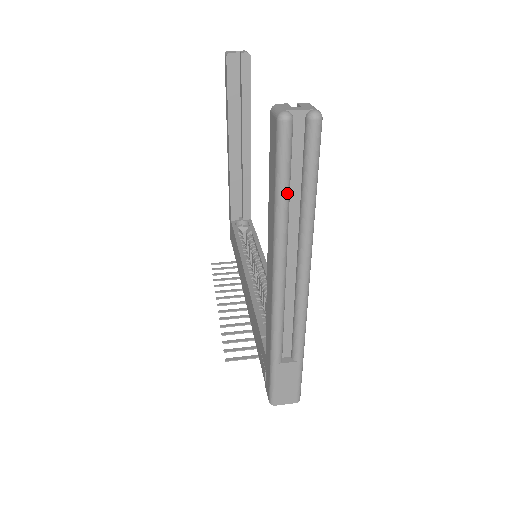
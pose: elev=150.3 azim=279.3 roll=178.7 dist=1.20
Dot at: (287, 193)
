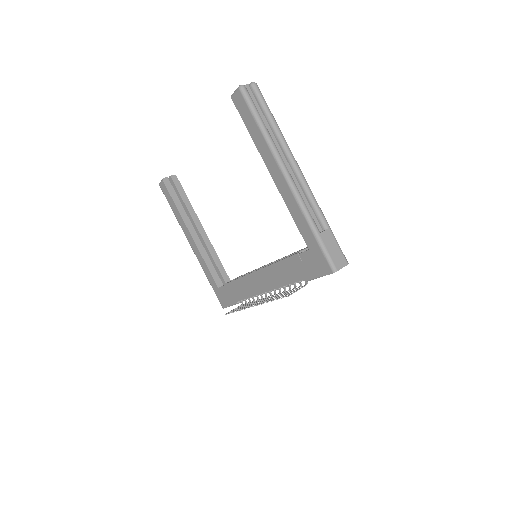
Dot at: (263, 121)
